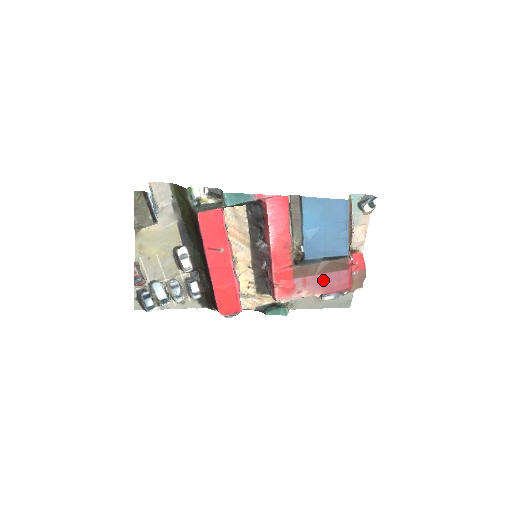
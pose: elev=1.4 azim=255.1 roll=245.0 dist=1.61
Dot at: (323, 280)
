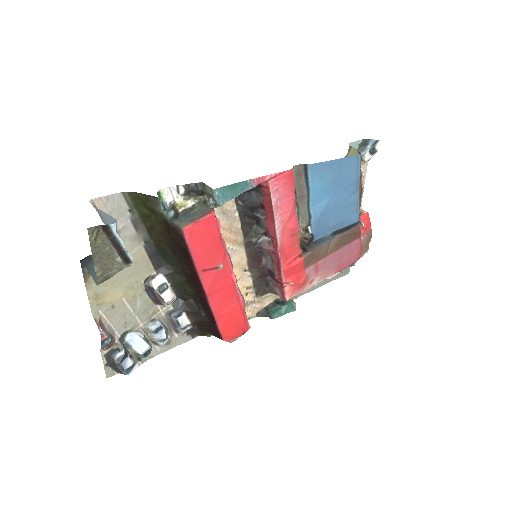
Dot at: (335, 259)
